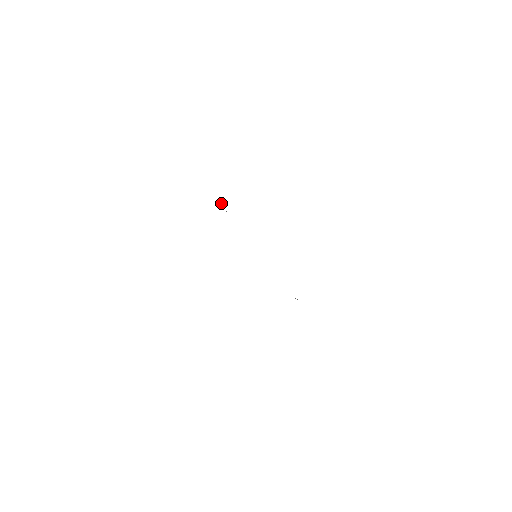
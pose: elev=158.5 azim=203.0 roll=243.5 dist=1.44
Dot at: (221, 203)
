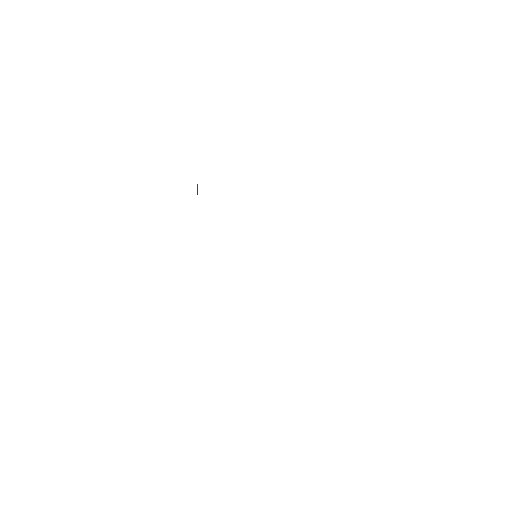
Dot at: occluded
